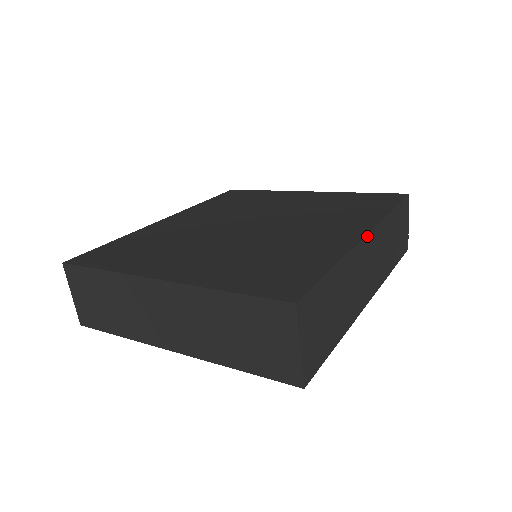
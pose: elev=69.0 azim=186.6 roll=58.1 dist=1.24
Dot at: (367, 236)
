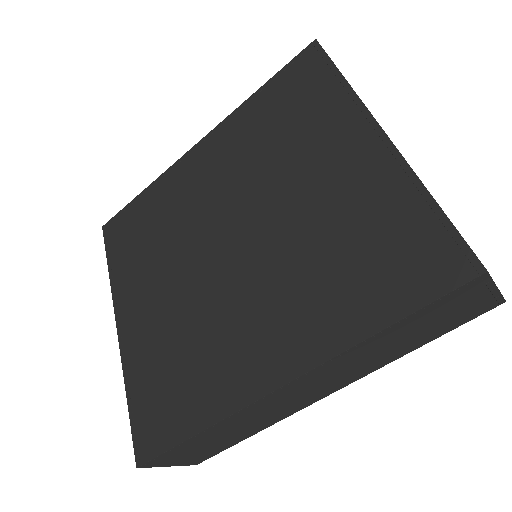
Dot at: (281, 387)
